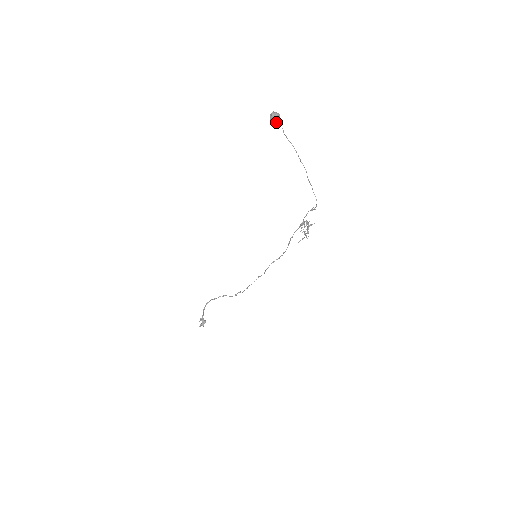
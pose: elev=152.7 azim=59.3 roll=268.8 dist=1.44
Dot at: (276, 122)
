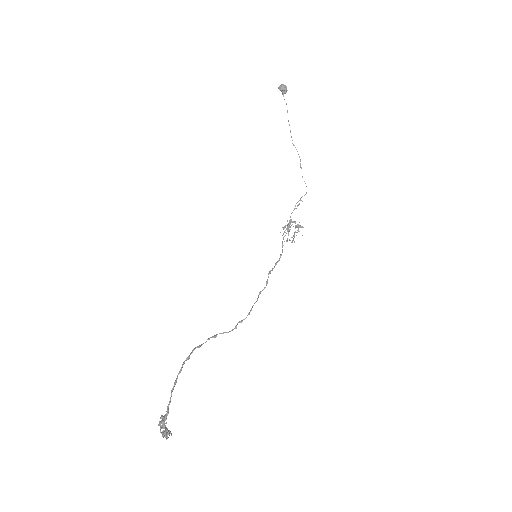
Dot at: (287, 90)
